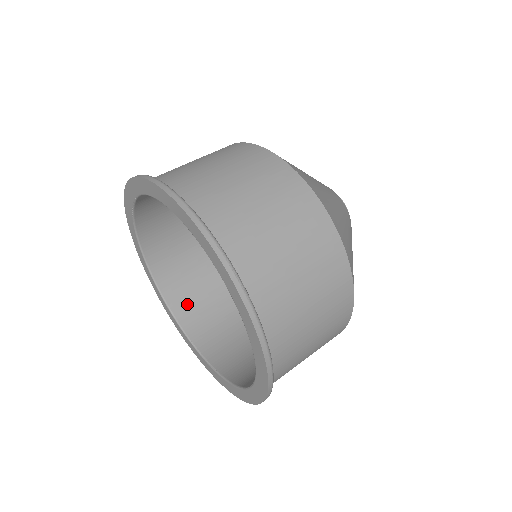
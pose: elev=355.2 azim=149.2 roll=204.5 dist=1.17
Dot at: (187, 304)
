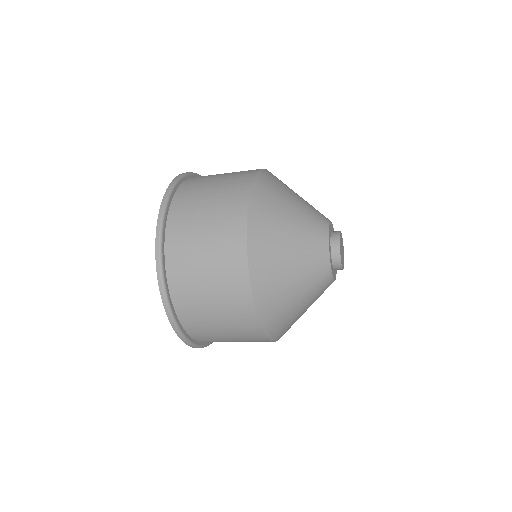
Dot at: occluded
